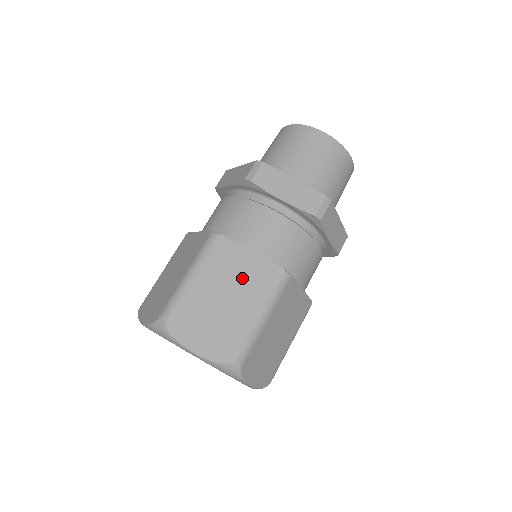
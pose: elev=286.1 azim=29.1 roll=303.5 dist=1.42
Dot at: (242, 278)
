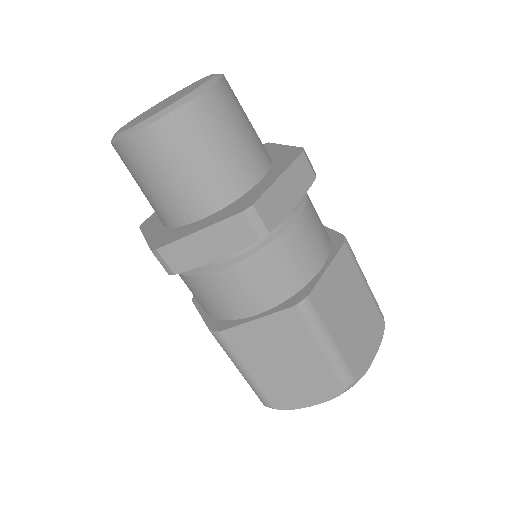
Dot at: (277, 342)
